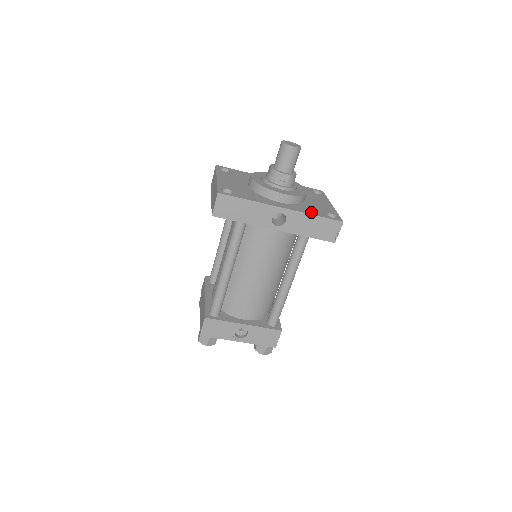
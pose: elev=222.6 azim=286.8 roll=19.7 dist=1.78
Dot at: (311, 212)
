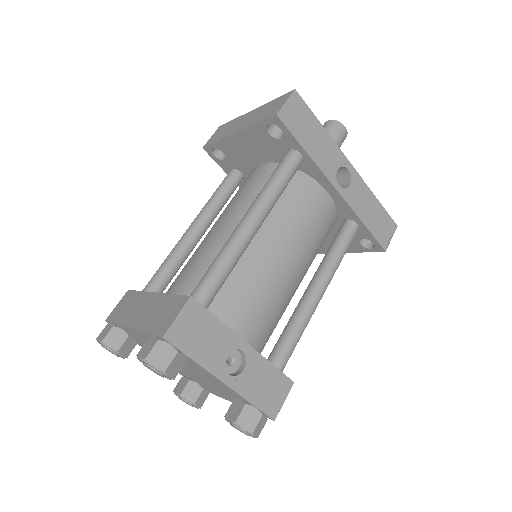
Dot at: occluded
